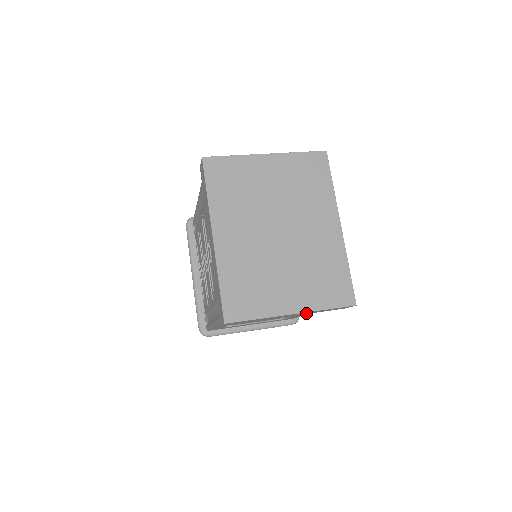
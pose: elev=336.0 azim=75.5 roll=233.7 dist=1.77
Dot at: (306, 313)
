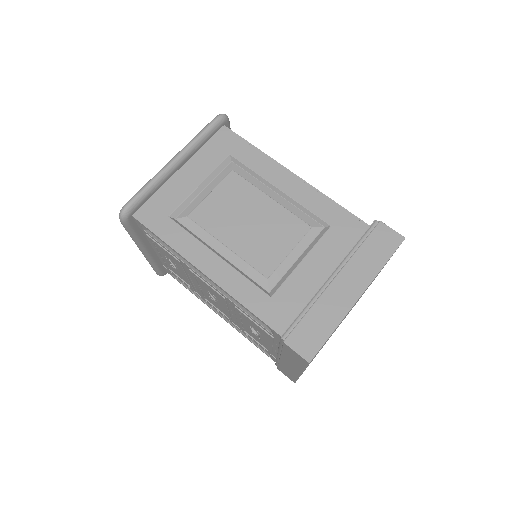
Dot at: occluded
